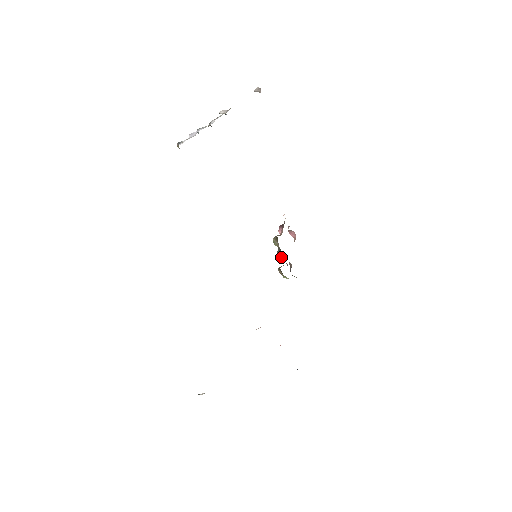
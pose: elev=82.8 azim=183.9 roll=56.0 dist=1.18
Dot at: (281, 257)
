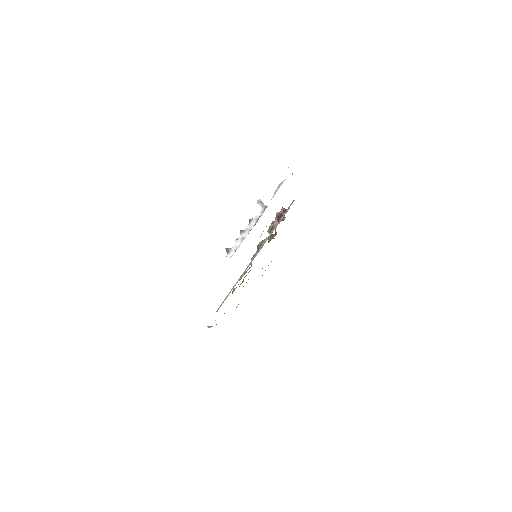
Dot at: (271, 235)
